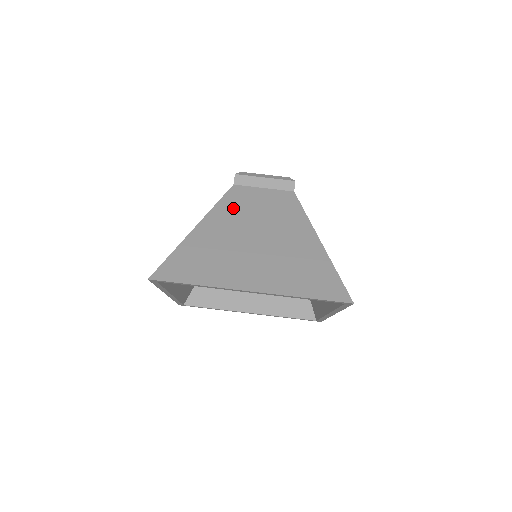
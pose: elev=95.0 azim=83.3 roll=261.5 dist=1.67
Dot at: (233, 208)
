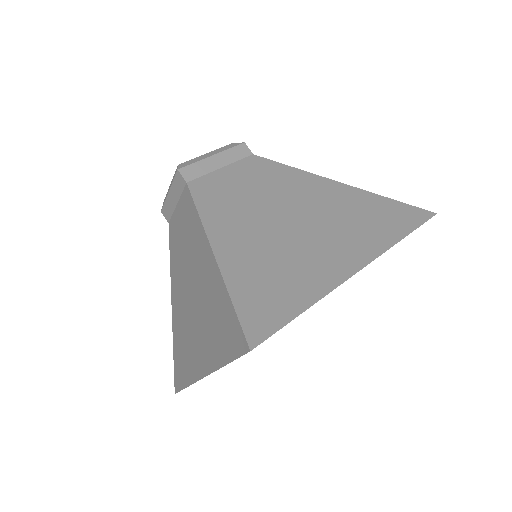
Dot at: (222, 205)
